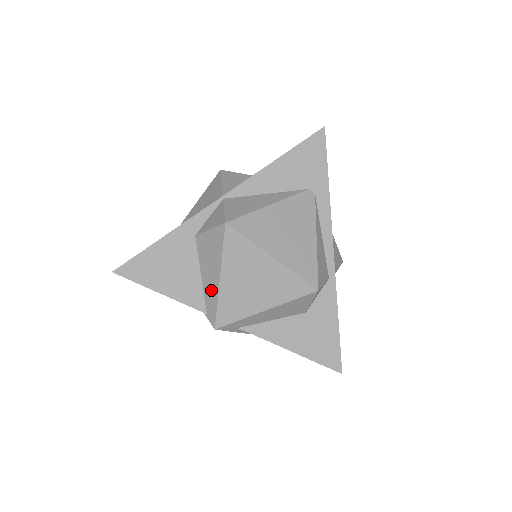
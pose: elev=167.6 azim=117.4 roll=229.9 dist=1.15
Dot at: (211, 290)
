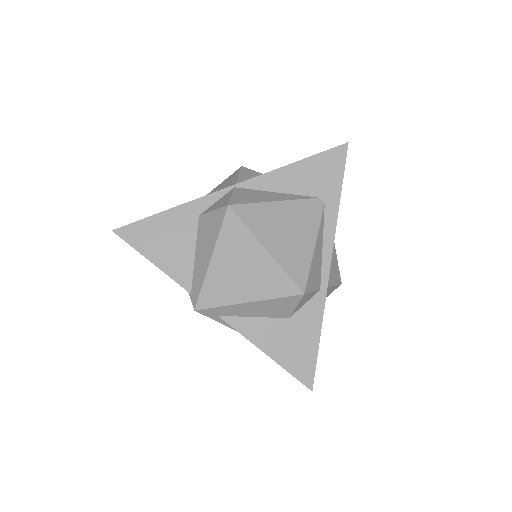
Dot at: (200, 270)
